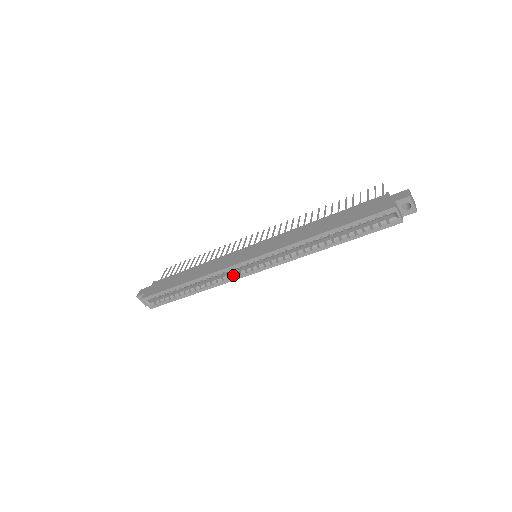
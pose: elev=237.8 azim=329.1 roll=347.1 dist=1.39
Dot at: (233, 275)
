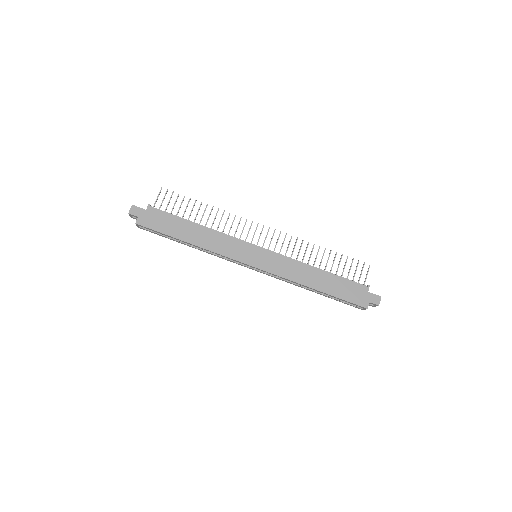
Dot at: occluded
